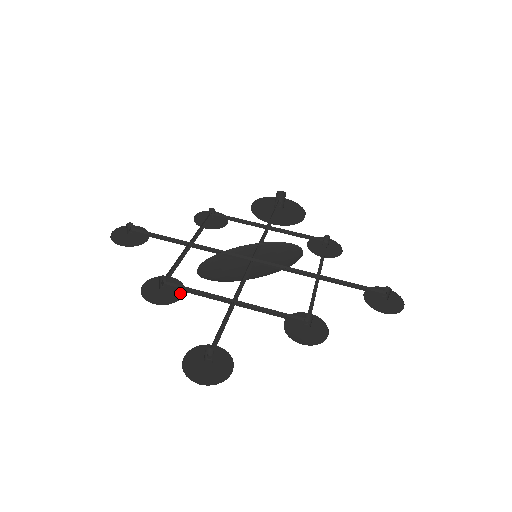
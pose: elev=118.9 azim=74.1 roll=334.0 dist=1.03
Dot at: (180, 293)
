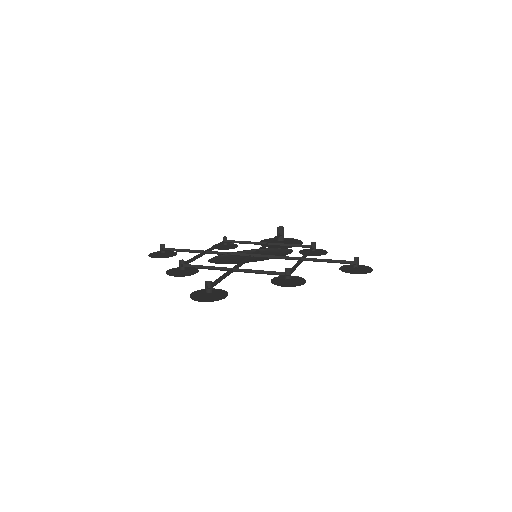
Dot at: (195, 272)
